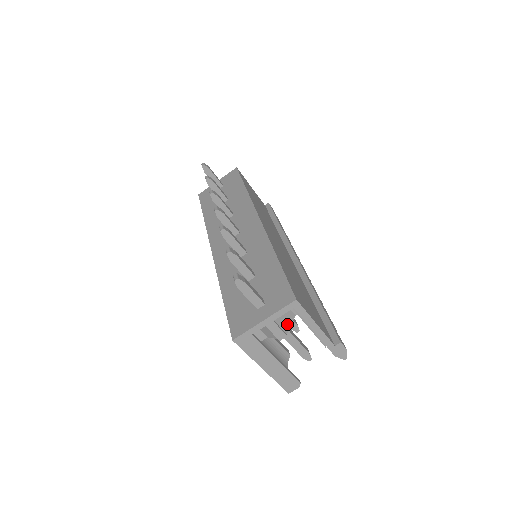
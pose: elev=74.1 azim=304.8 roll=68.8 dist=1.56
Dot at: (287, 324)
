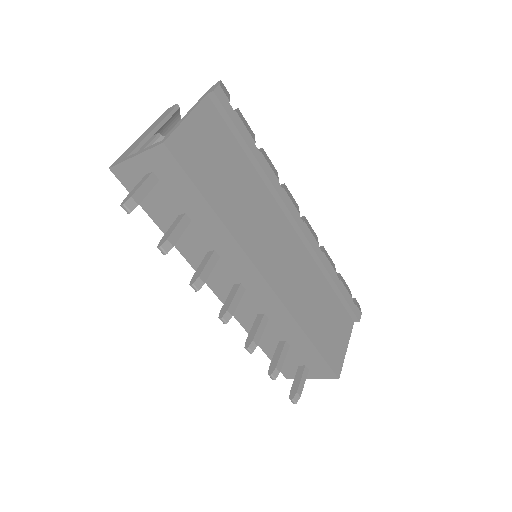
Dot at: occluded
